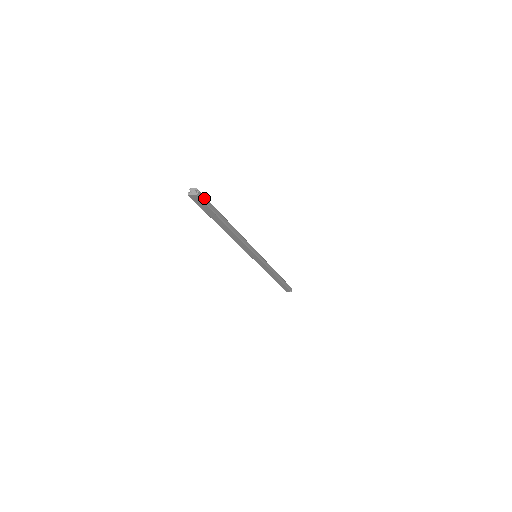
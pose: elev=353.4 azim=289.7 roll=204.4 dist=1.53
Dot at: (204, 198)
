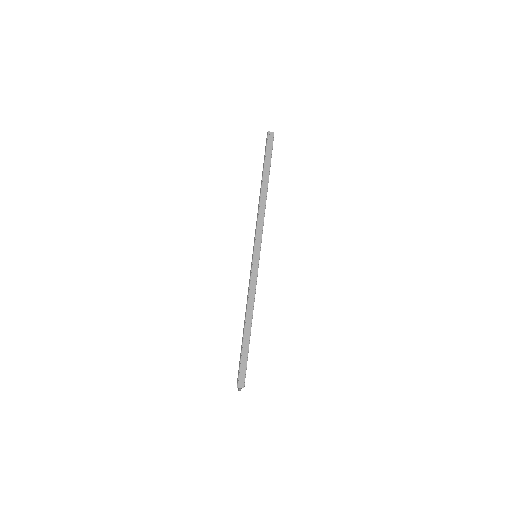
Dot at: occluded
